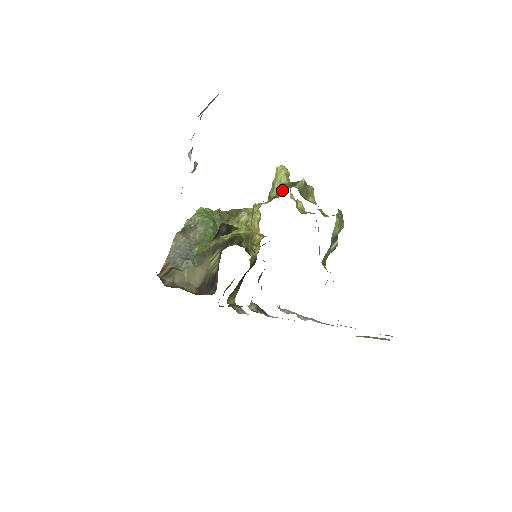
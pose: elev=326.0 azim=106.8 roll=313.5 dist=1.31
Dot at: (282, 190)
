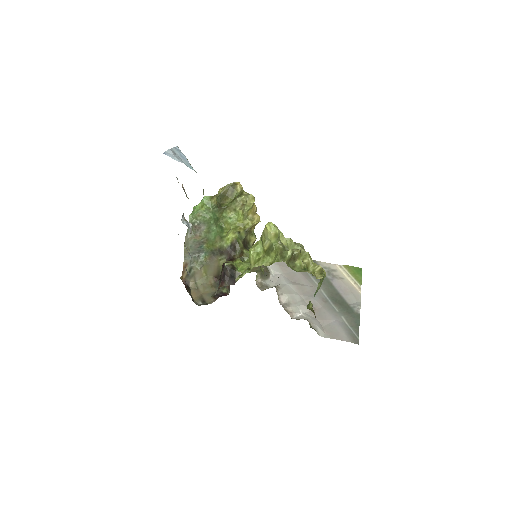
Dot at: (273, 250)
